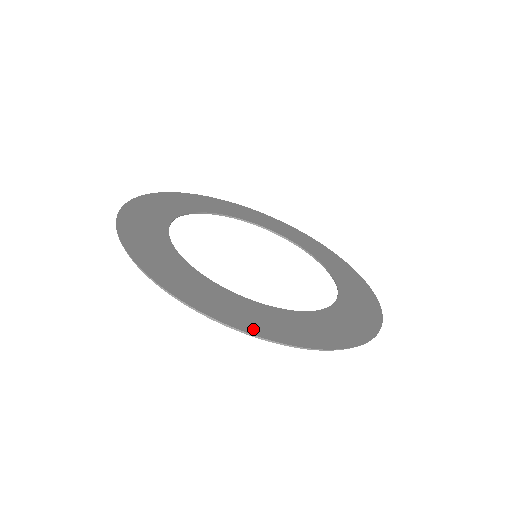
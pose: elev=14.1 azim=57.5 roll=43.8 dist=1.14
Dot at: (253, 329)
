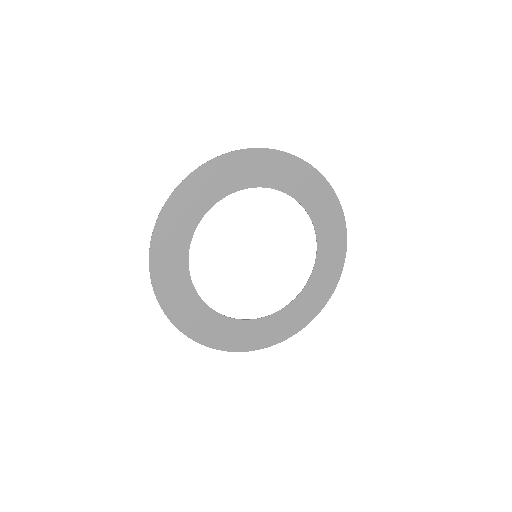
Dot at: (217, 345)
